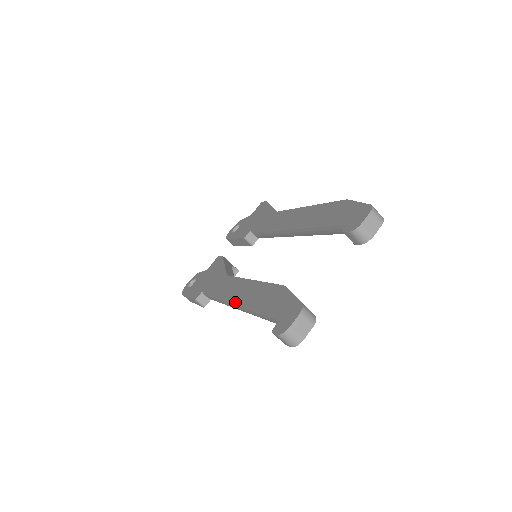
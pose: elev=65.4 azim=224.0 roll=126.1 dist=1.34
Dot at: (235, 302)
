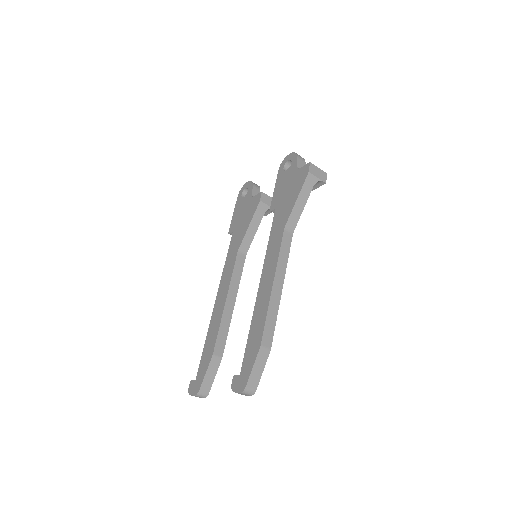
Dot at: (214, 306)
